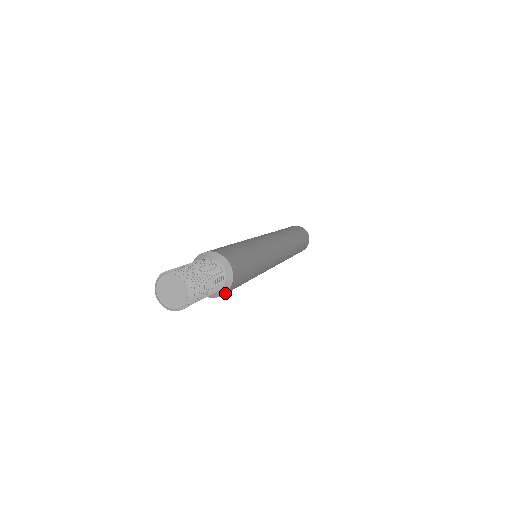
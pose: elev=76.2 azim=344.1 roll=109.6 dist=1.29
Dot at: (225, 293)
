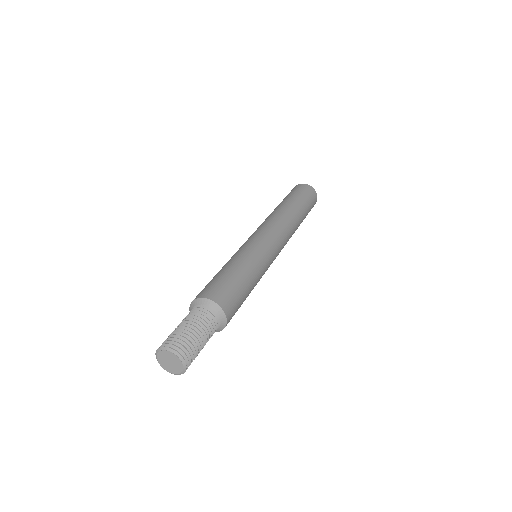
Dot at: (225, 326)
